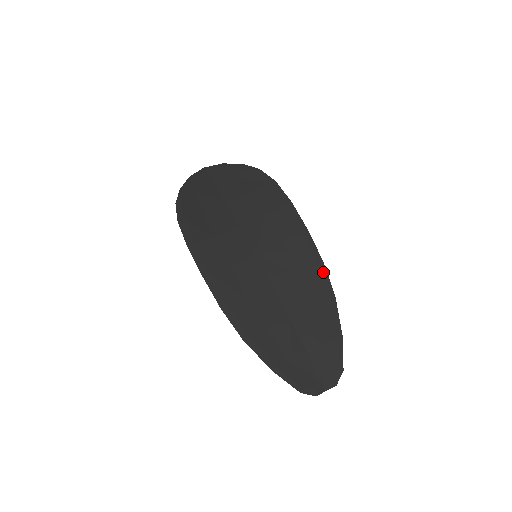
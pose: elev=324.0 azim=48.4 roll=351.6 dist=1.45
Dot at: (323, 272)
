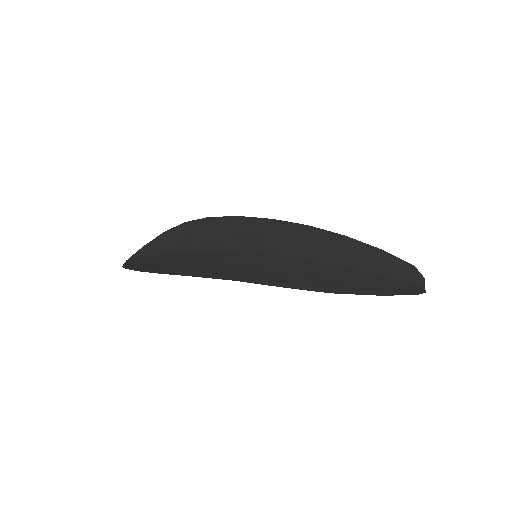
Dot at: (317, 230)
